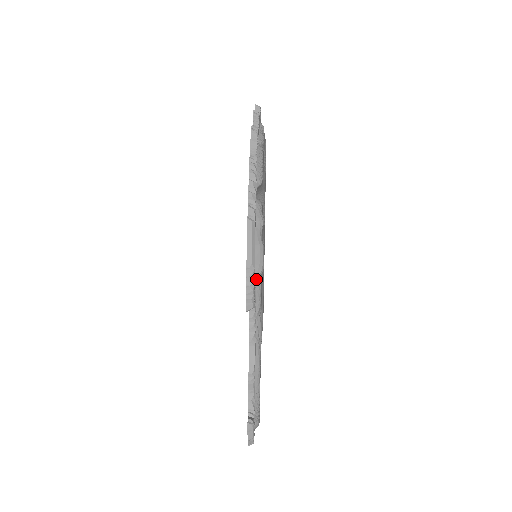
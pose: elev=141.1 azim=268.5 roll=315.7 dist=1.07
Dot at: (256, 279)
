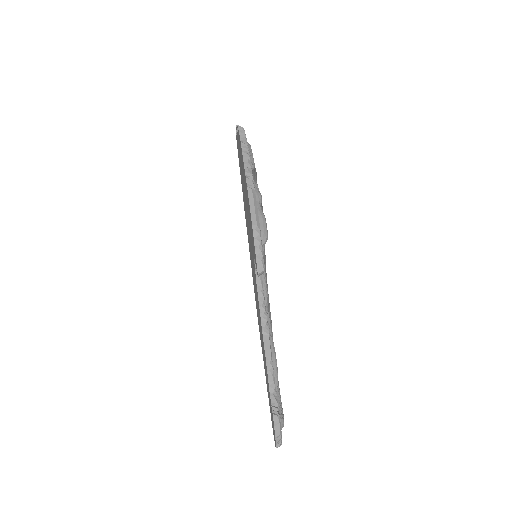
Dot at: occluded
